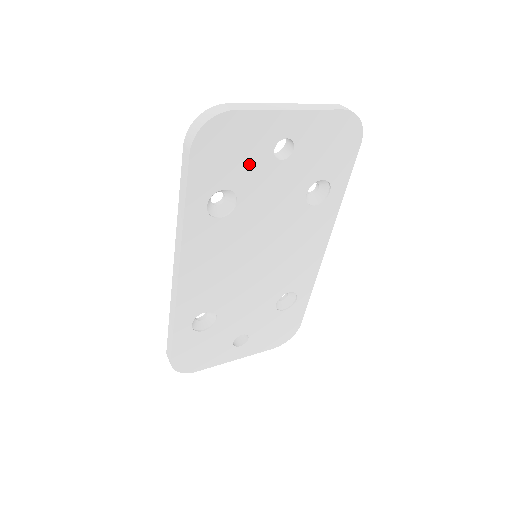
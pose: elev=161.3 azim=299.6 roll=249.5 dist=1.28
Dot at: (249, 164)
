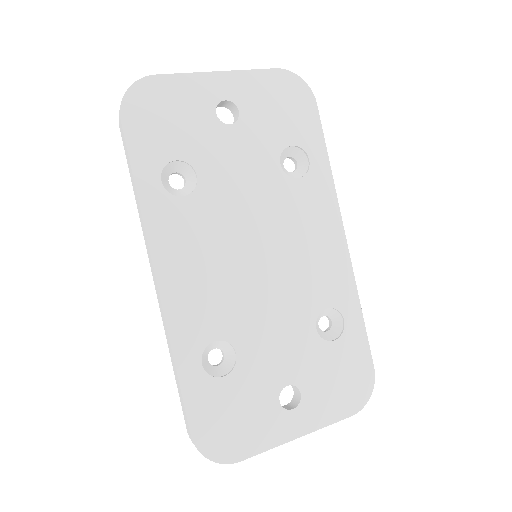
Dot at: (194, 130)
